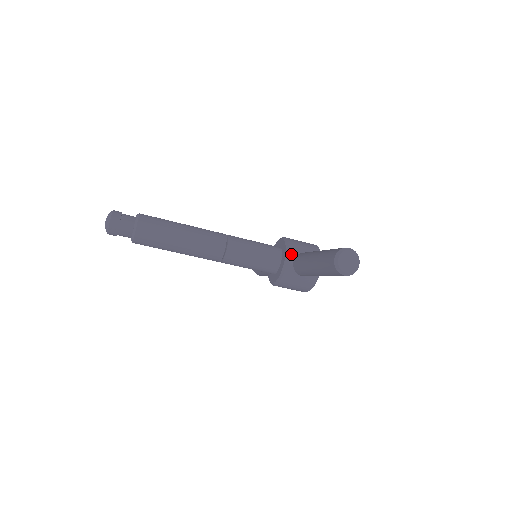
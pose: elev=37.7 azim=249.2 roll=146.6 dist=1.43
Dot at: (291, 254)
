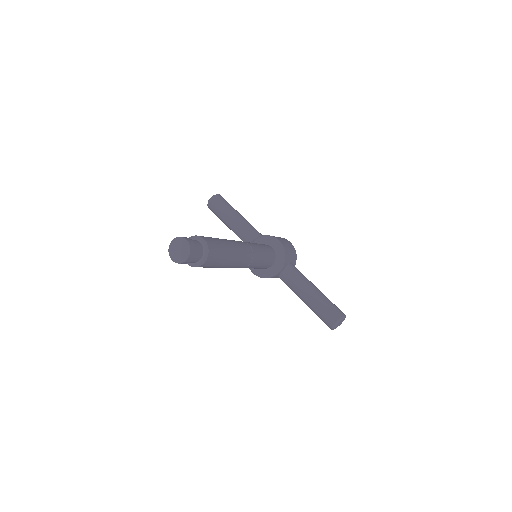
Dot at: (284, 266)
